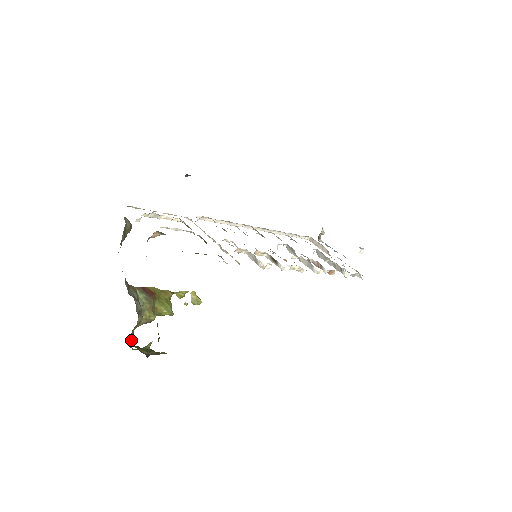
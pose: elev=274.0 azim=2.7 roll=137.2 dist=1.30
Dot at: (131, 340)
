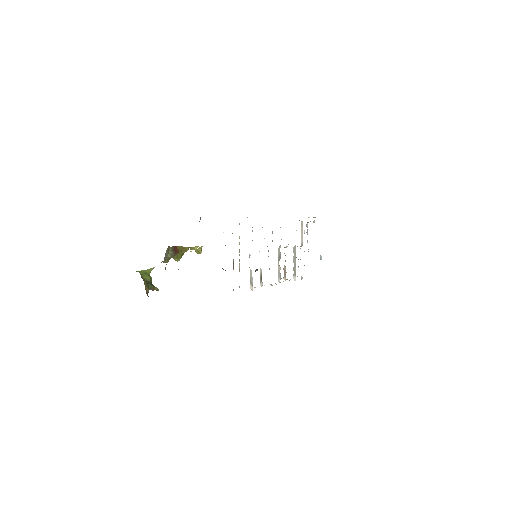
Dot at: occluded
